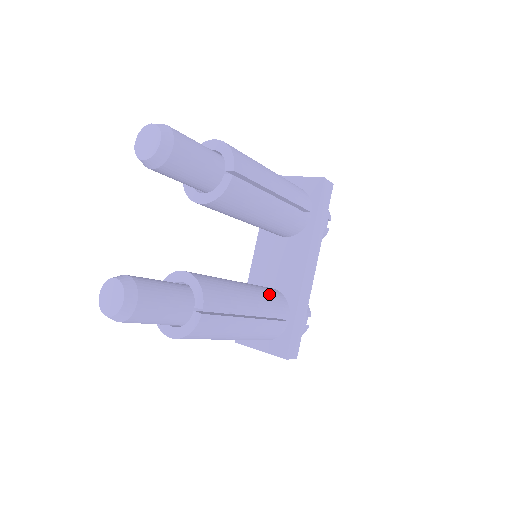
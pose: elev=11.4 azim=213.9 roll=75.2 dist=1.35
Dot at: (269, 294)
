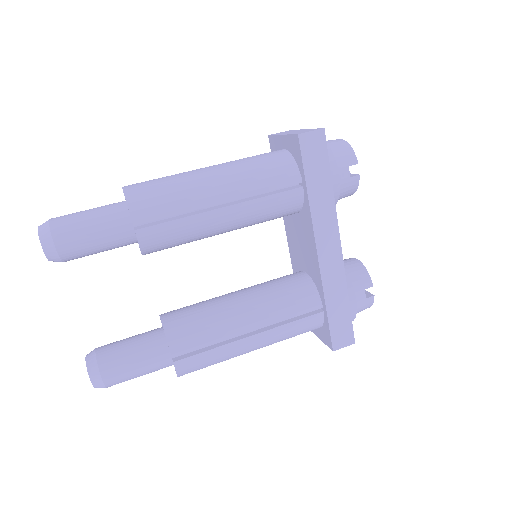
Dot at: (283, 293)
